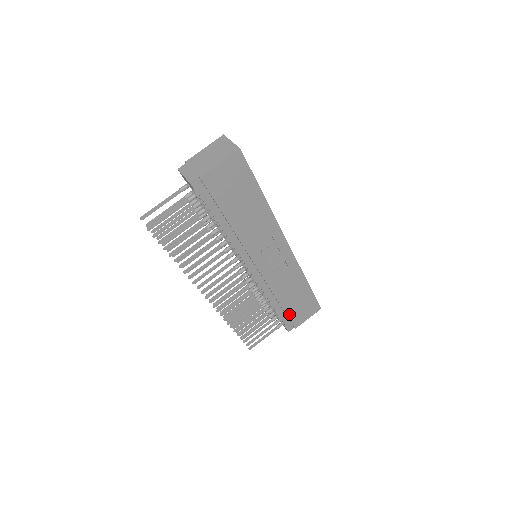
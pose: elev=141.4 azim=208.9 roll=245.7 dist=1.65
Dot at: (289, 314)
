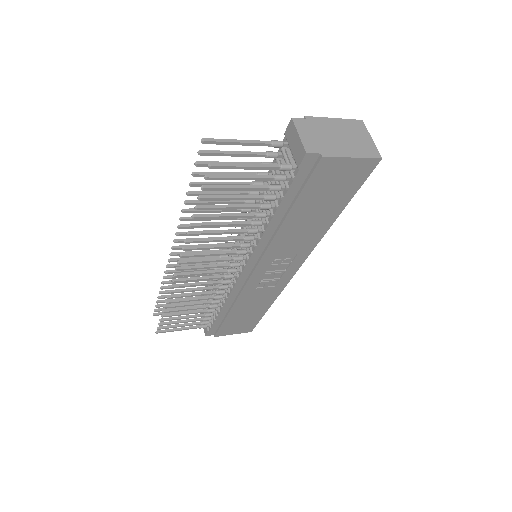
Dot at: (225, 323)
